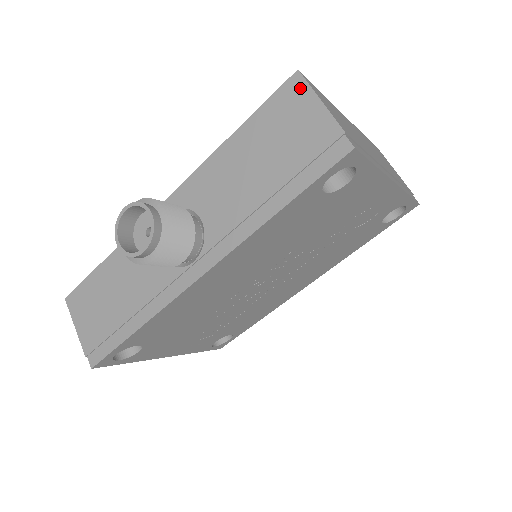
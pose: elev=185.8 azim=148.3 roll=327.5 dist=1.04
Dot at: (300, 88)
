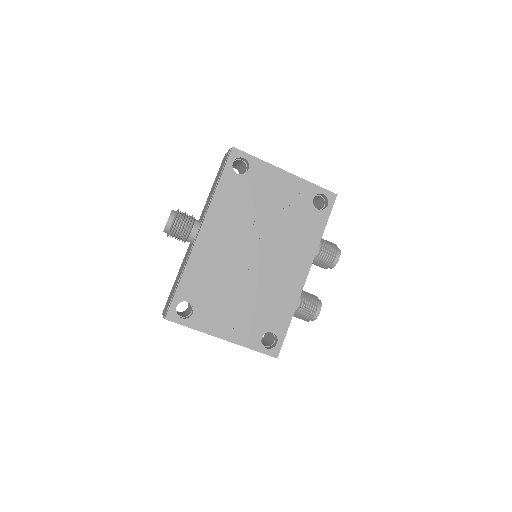
Dot at: occluded
